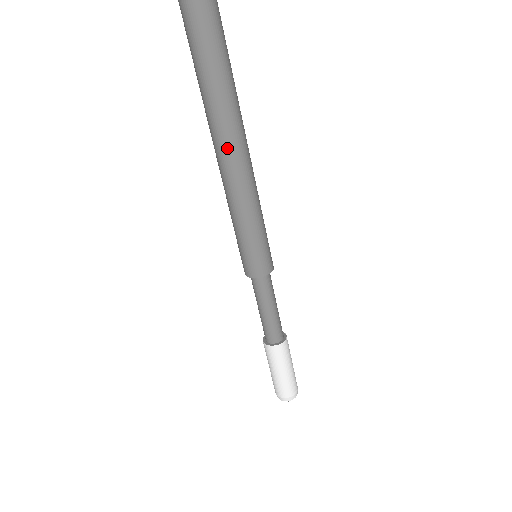
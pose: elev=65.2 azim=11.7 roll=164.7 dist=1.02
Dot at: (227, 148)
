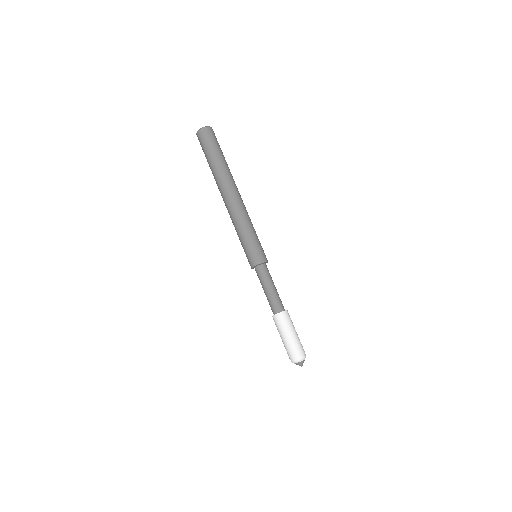
Dot at: (233, 192)
